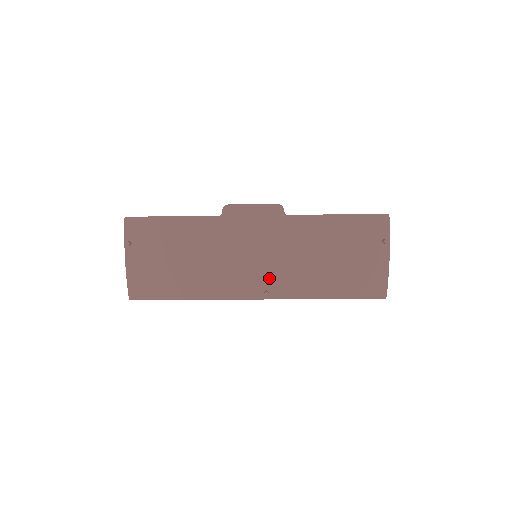
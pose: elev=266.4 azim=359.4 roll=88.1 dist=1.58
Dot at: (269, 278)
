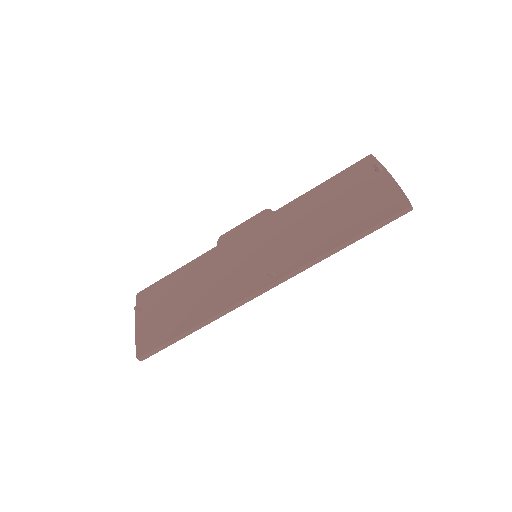
Dot at: (272, 263)
